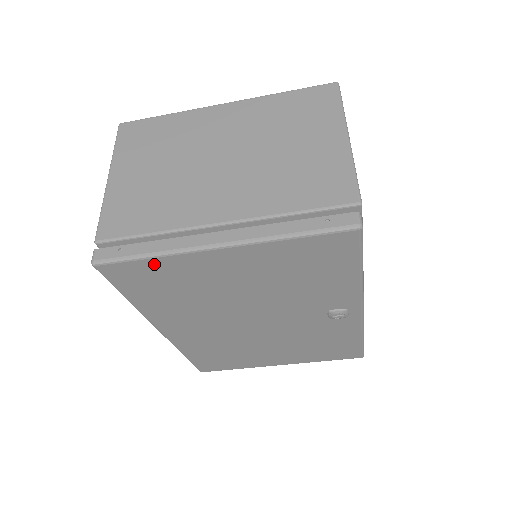
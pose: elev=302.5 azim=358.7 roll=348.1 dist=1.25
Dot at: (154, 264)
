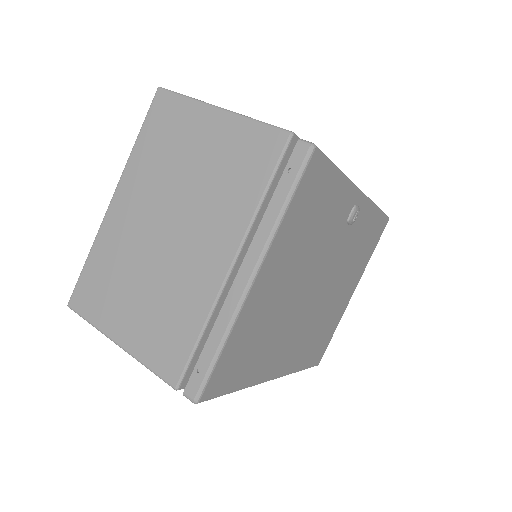
Dot at: (230, 347)
